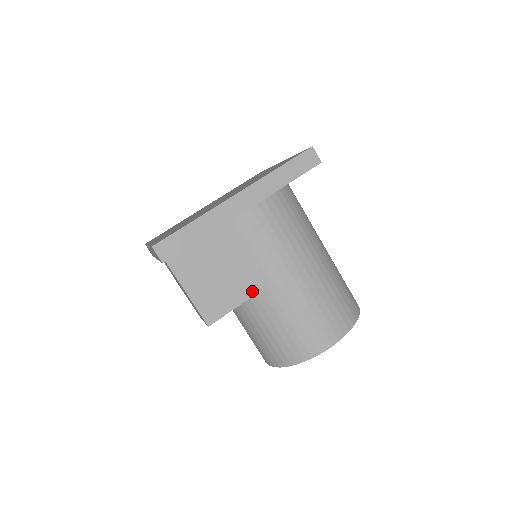
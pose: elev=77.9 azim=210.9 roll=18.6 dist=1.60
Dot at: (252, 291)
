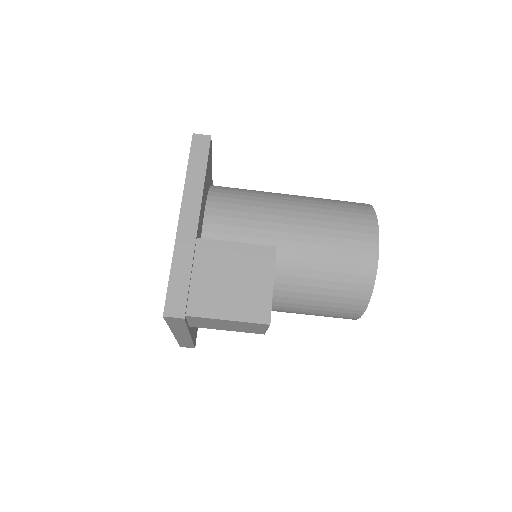
Dot at: (270, 266)
